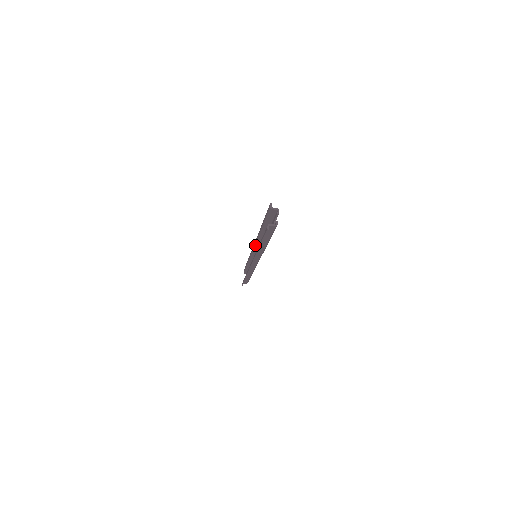
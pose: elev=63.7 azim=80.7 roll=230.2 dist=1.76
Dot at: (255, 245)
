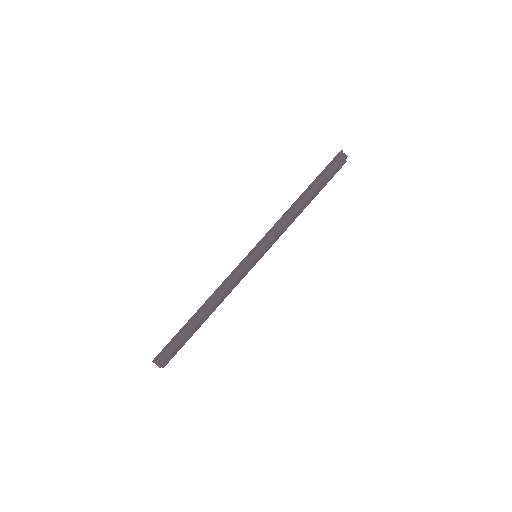
Dot at: occluded
